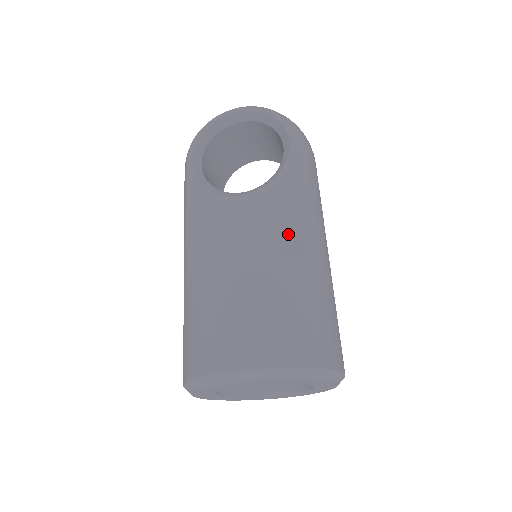
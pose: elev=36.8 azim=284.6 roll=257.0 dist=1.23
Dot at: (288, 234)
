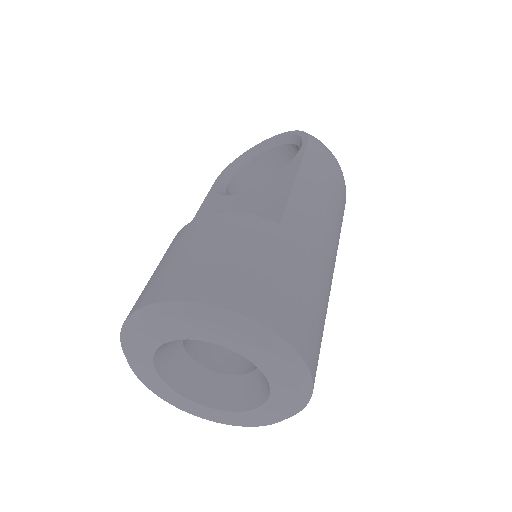
Dot at: (269, 209)
